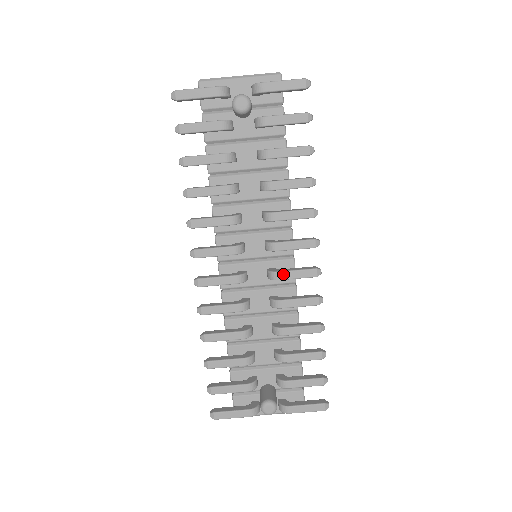
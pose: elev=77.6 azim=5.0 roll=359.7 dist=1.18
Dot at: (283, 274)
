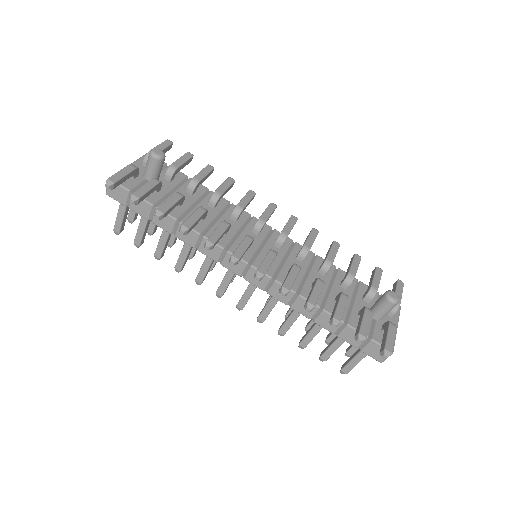
Dot at: (285, 230)
